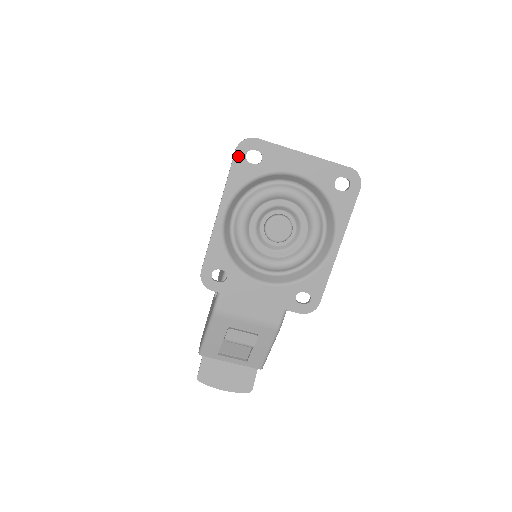
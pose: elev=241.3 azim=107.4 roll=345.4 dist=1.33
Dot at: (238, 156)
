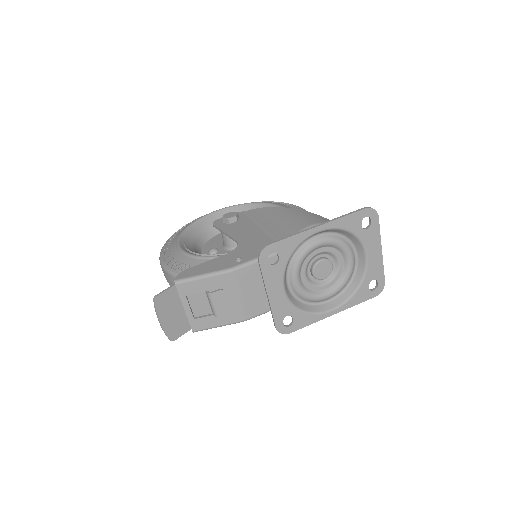
Dot at: (362, 213)
